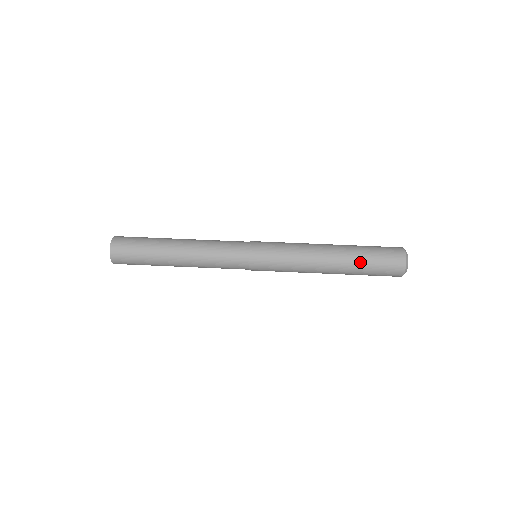
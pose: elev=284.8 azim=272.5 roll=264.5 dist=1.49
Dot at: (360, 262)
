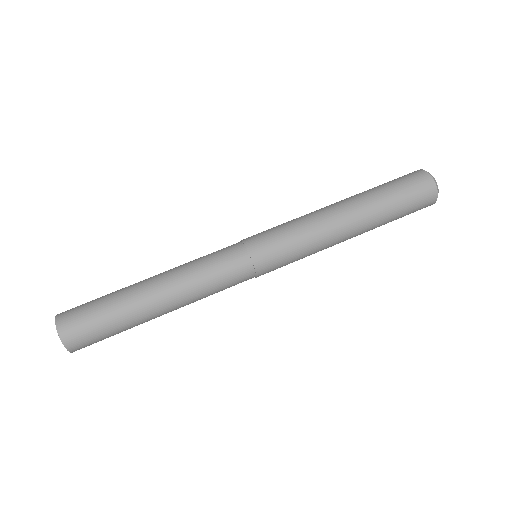
Dot at: (374, 190)
